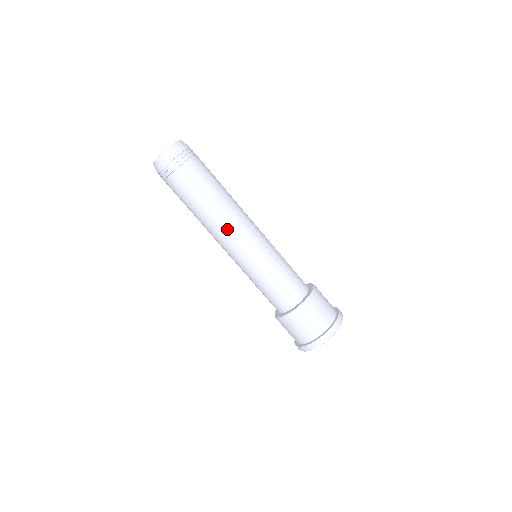
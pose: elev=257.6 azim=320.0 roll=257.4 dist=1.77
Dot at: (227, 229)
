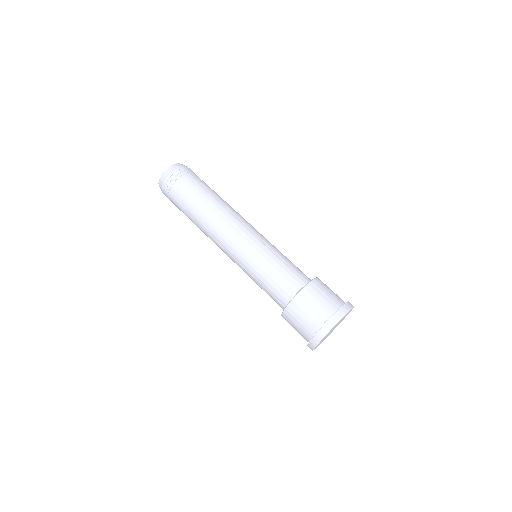
Dot at: (221, 227)
